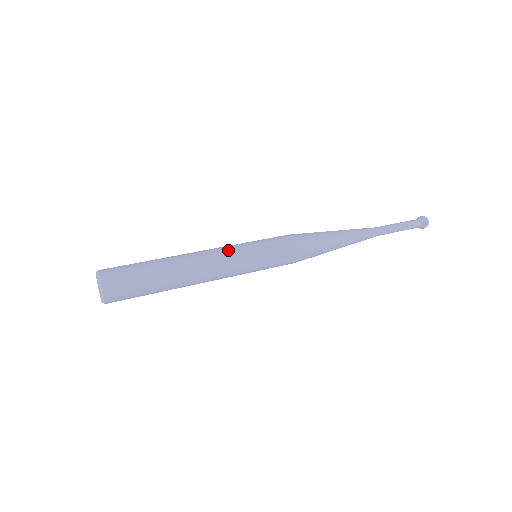
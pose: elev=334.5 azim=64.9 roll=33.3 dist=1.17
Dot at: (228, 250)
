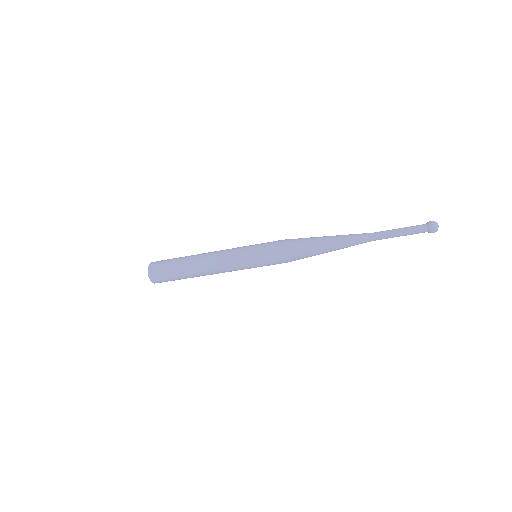
Dot at: (230, 250)
